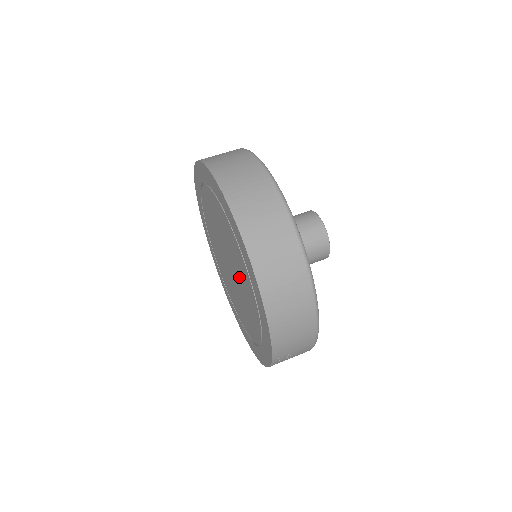
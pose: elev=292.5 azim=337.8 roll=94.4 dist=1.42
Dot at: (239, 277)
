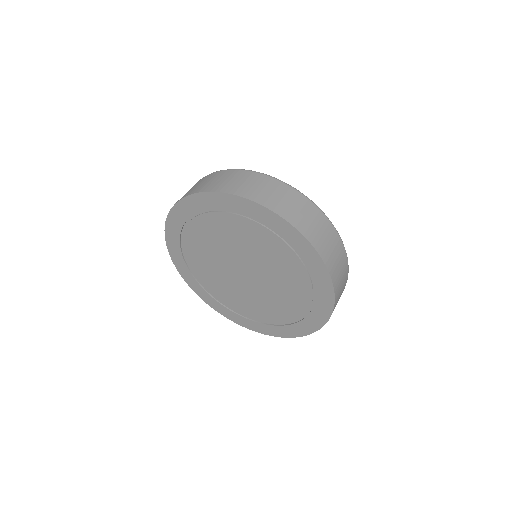
Dot at: (274, 284)
